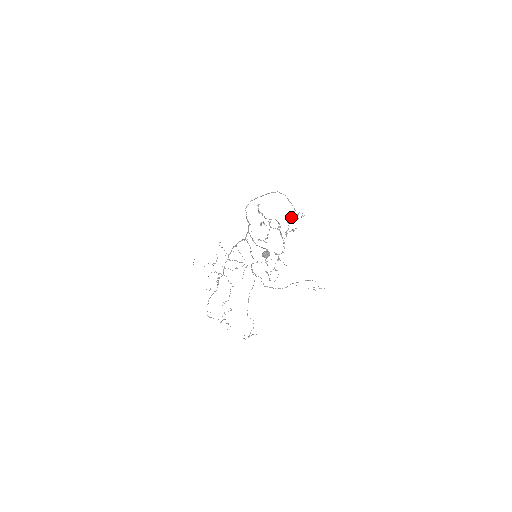
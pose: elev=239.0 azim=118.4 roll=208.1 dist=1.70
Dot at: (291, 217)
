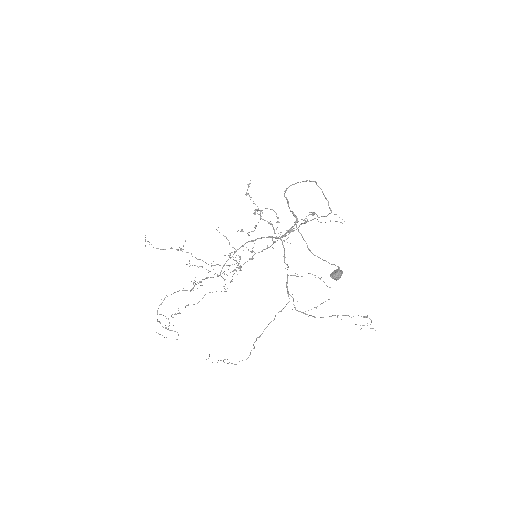
Dot at: occluded
